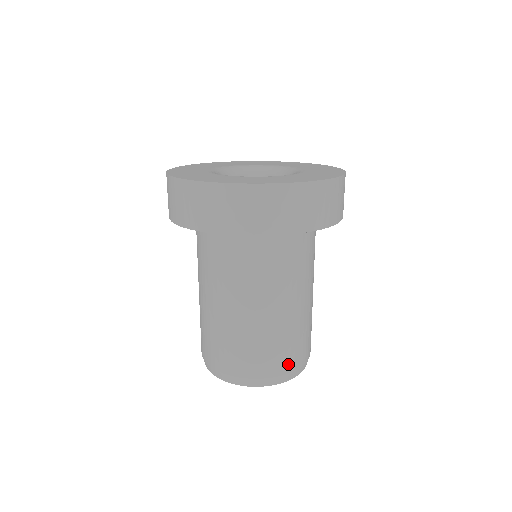
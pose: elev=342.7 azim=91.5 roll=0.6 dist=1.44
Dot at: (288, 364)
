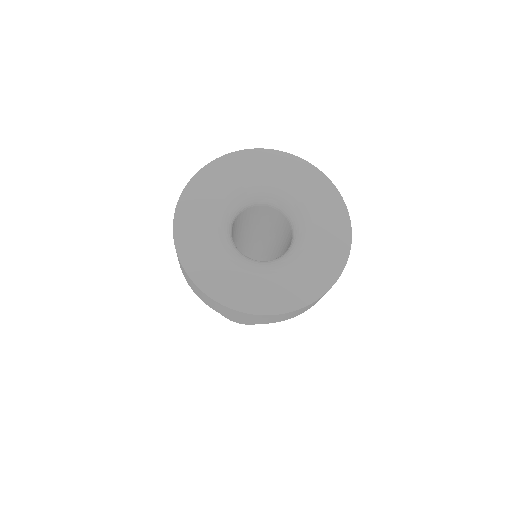
Dot at: (229, 318)
